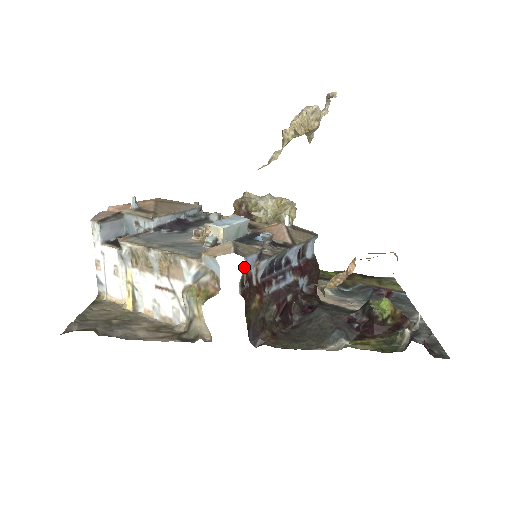
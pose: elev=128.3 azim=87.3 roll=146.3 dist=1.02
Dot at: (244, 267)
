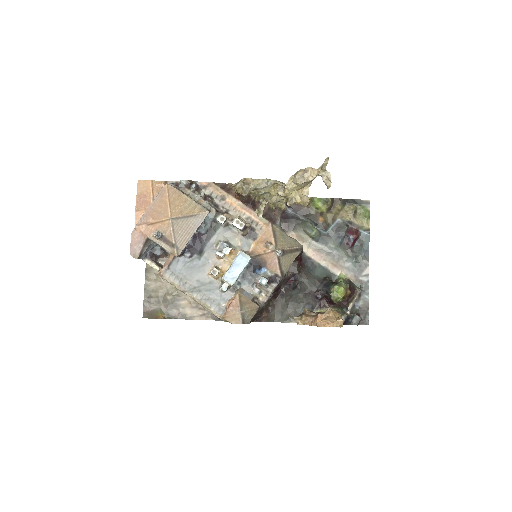
Dot at: (249, 323)
